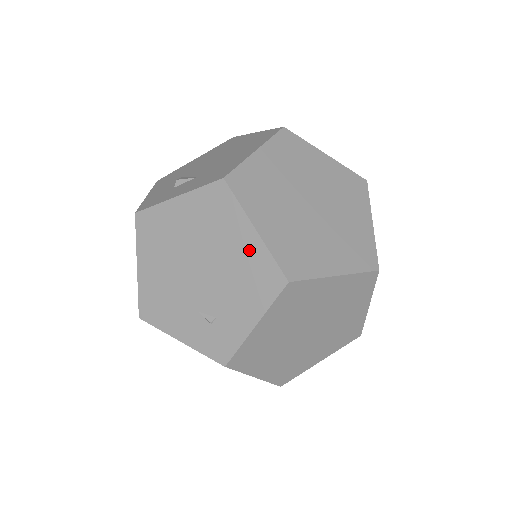
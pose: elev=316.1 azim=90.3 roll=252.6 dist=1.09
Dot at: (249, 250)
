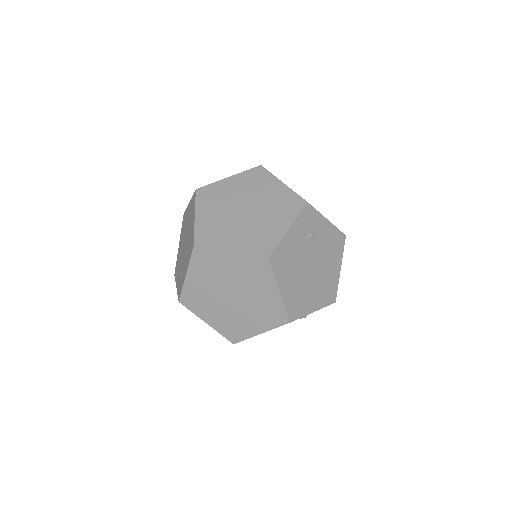
Dot at: (192, 229)
